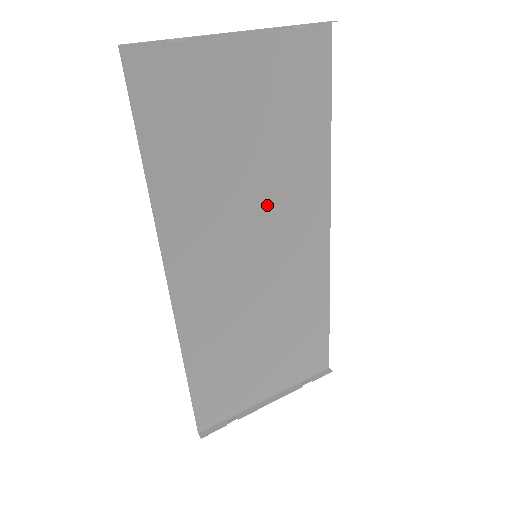
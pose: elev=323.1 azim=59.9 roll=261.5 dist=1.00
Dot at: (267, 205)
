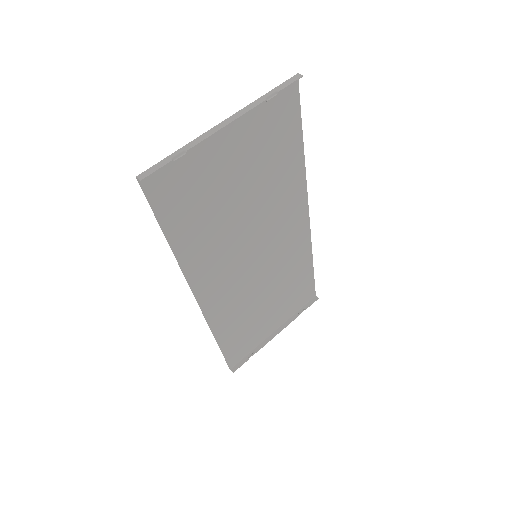
Dot at: (260, 222)
